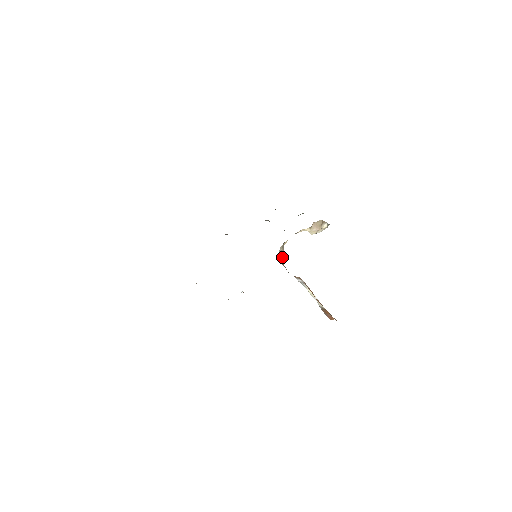
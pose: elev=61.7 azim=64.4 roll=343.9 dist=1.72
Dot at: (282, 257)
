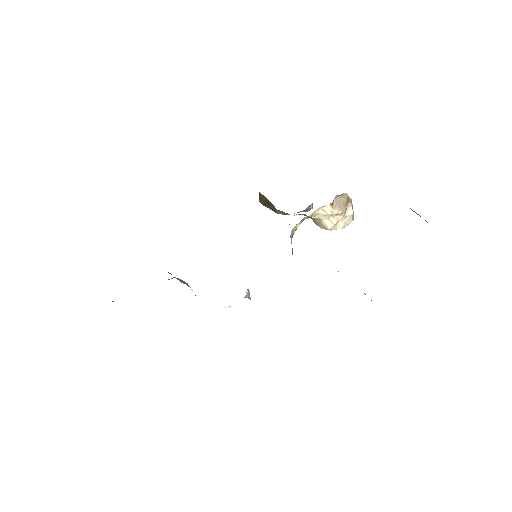
Dot at: (292, 253)
